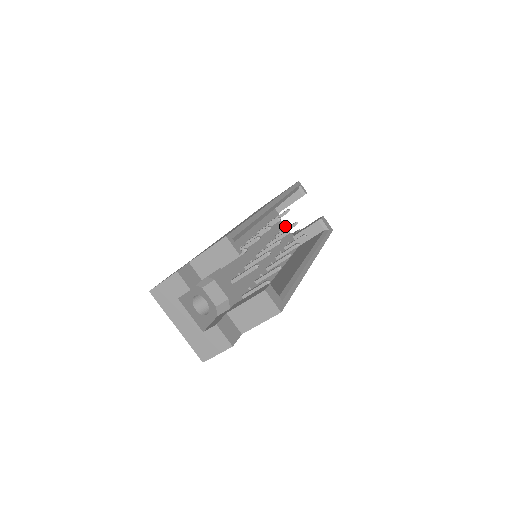
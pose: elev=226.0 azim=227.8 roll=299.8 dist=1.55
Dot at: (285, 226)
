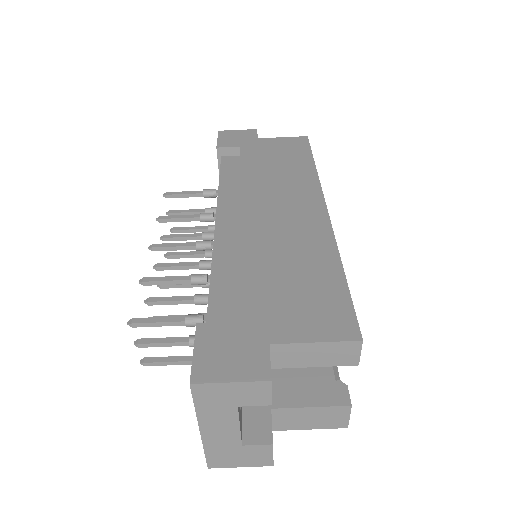
Dot at: occluded
